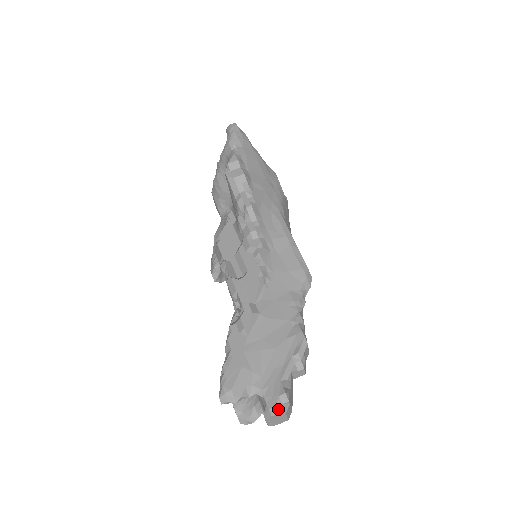
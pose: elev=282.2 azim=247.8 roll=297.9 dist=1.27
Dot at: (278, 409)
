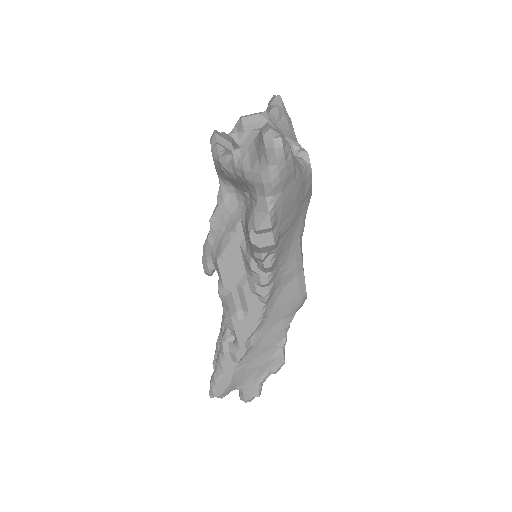
Dot at: (251, 400)
